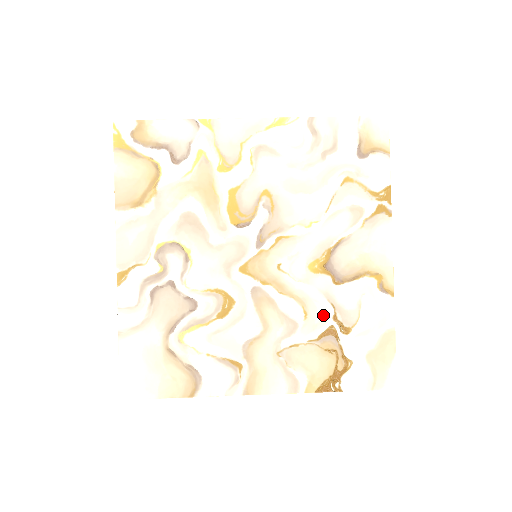
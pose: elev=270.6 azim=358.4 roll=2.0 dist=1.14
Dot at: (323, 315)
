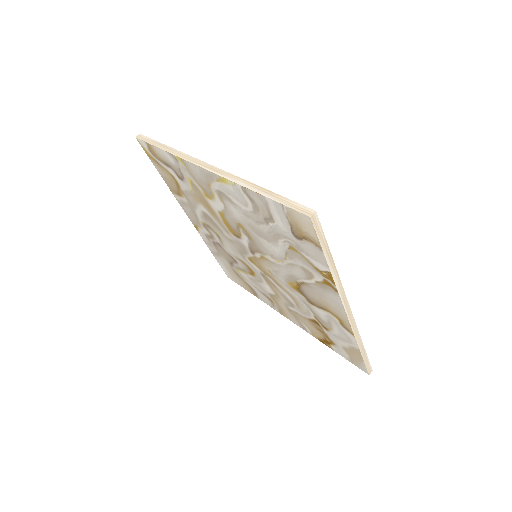
Dot at: (308, 312)
